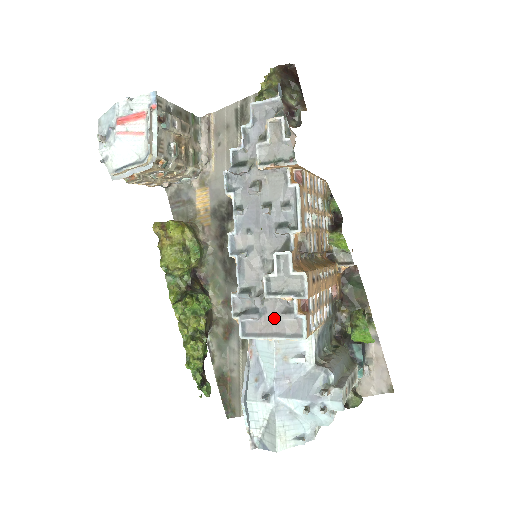
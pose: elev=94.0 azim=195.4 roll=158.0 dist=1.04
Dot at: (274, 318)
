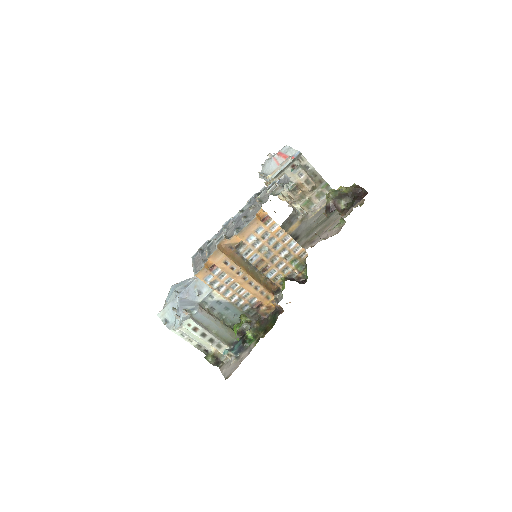
Dot at: occluded
